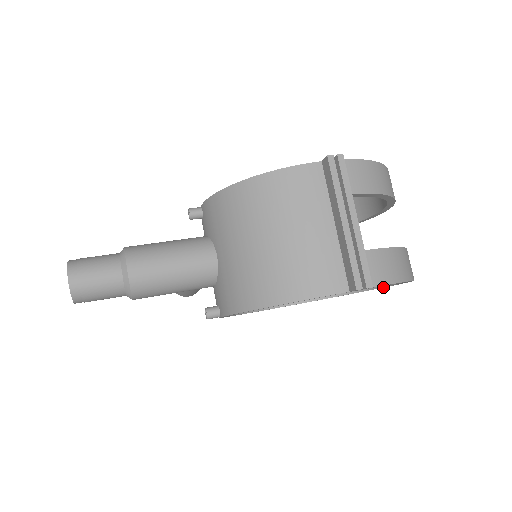
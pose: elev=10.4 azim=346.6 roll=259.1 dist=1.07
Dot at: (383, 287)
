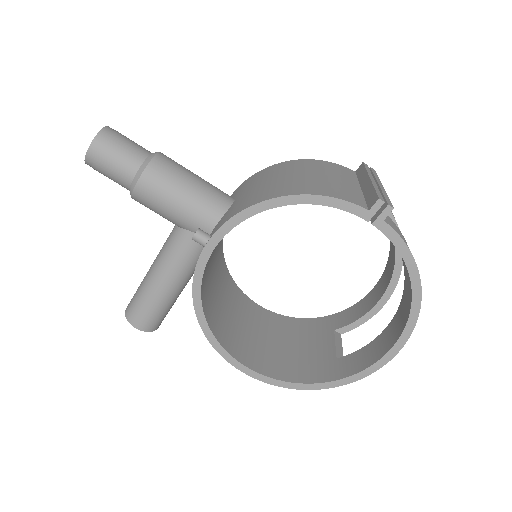
Dot at: (373, 364)
